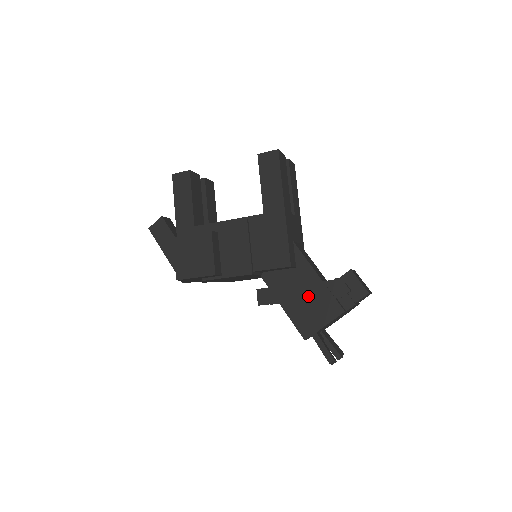
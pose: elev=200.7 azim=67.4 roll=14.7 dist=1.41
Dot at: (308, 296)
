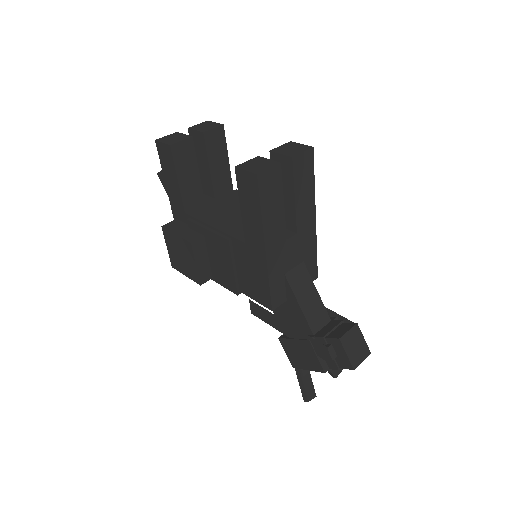
Dot at: (293, 337)
